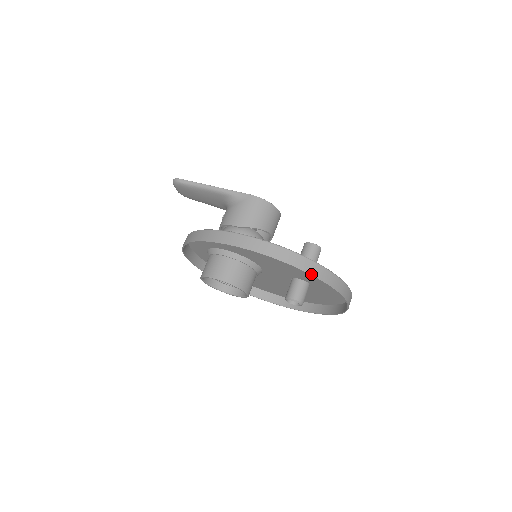
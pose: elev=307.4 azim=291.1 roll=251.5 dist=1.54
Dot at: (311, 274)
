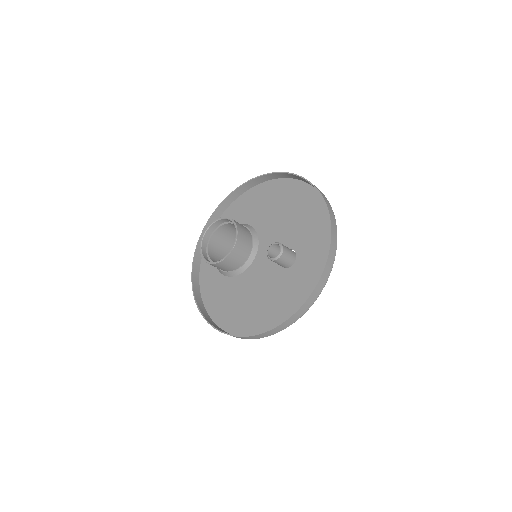
Dot at: (316, 187)
